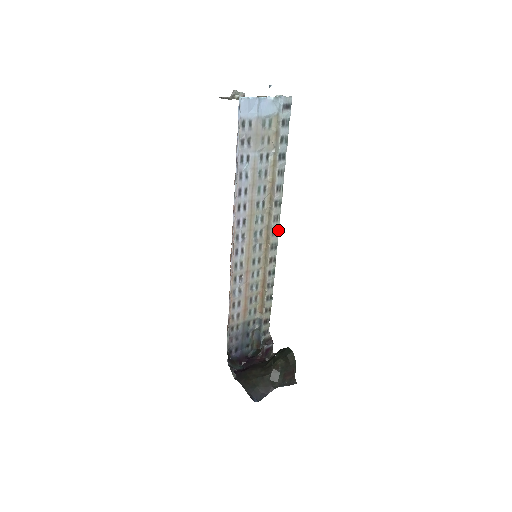
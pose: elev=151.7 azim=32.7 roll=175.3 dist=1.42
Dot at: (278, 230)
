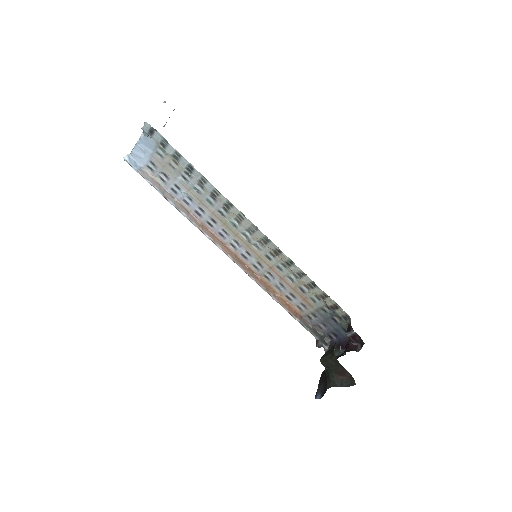
Dot at: (254, 225)
